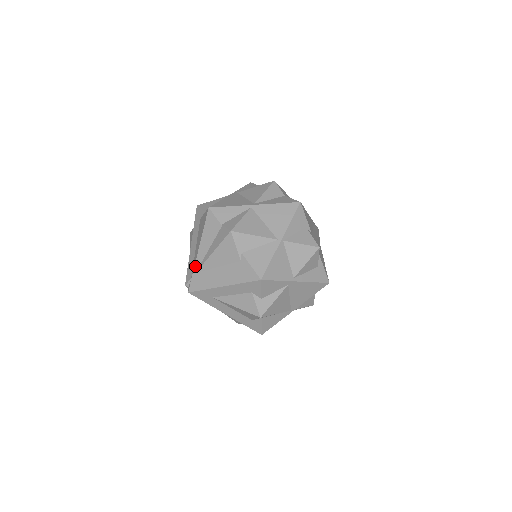
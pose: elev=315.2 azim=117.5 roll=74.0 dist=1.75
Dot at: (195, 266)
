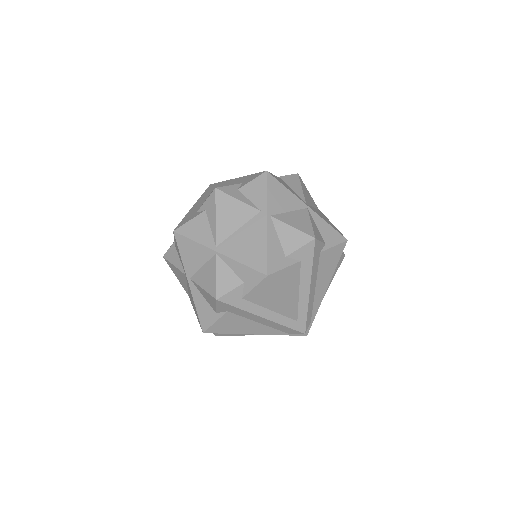
Dot at: occluded
